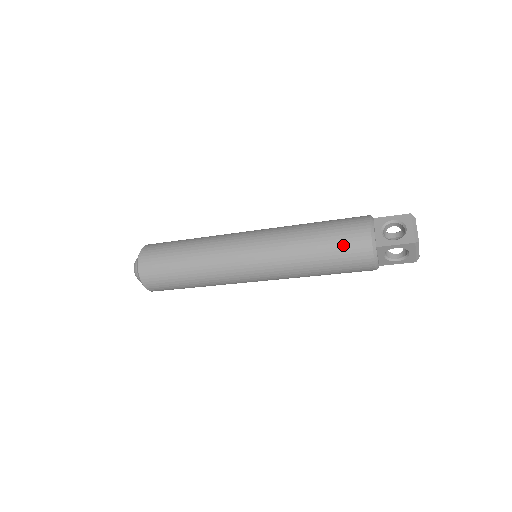
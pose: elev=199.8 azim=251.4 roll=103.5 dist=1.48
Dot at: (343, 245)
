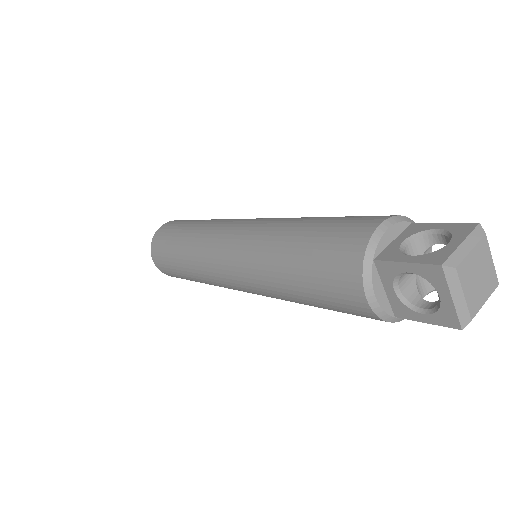
Dot at: (341, 311)
